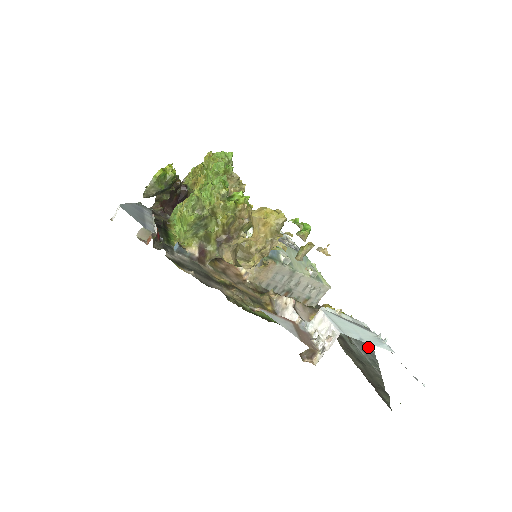
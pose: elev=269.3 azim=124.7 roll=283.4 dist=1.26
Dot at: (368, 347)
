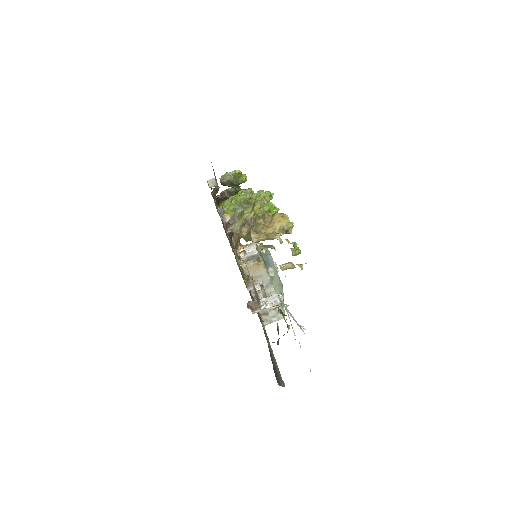
Dot at: (282, 381)
